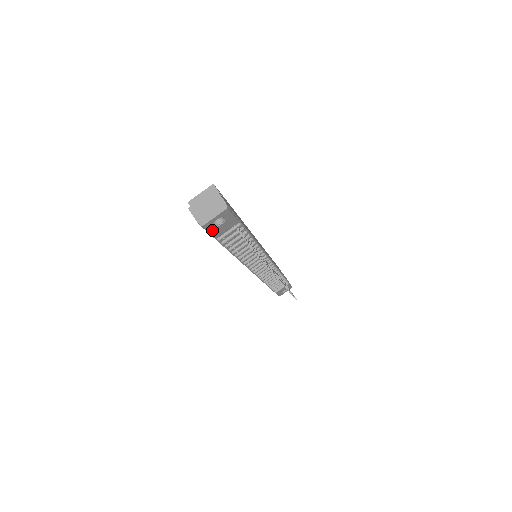
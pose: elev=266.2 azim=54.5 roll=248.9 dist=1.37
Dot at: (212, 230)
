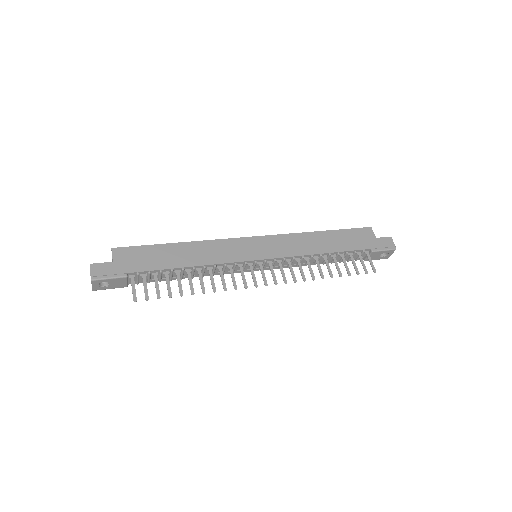
Dot at: (109, 288)
